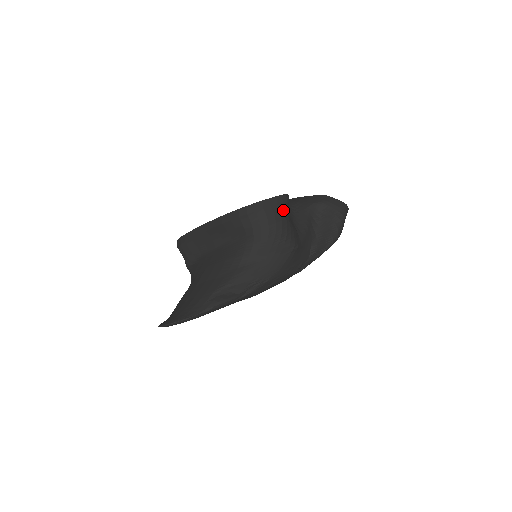
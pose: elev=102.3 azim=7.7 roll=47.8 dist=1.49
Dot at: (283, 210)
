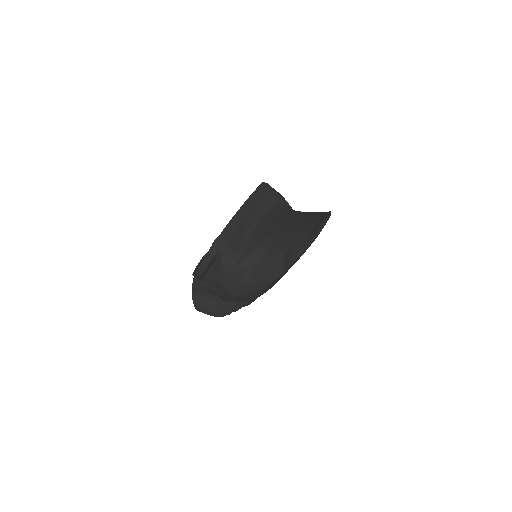
Dot at: occluded
